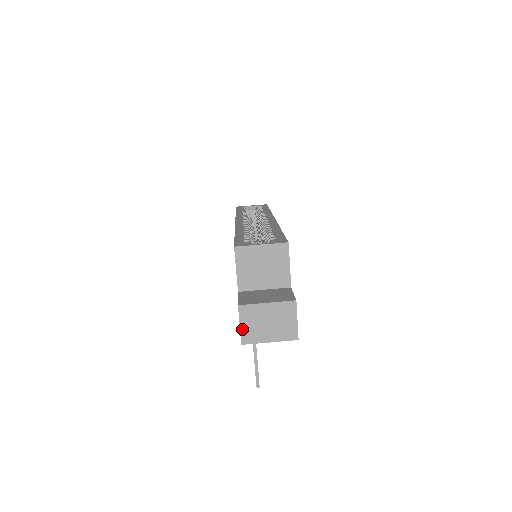
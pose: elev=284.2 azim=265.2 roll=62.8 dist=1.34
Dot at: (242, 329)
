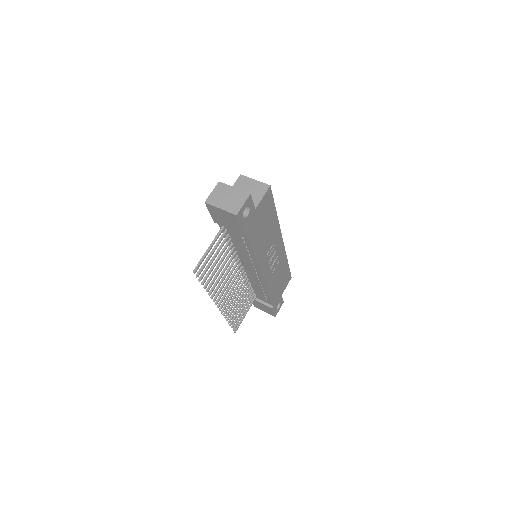
Dot at: (211, 194)
